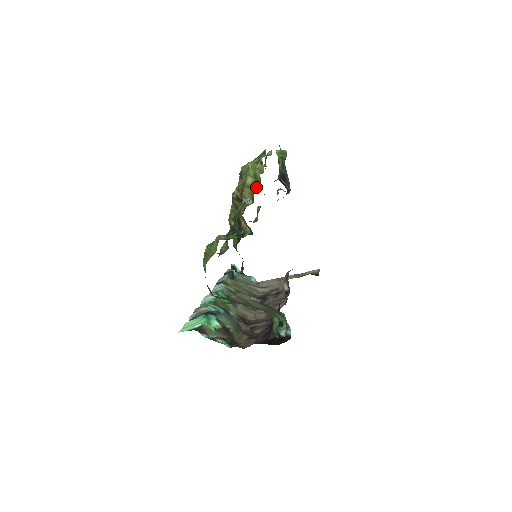
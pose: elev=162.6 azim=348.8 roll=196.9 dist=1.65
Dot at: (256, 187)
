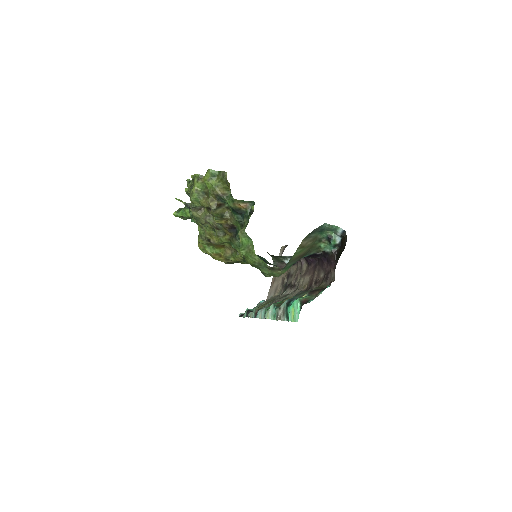
Dot at: (223, 177)
